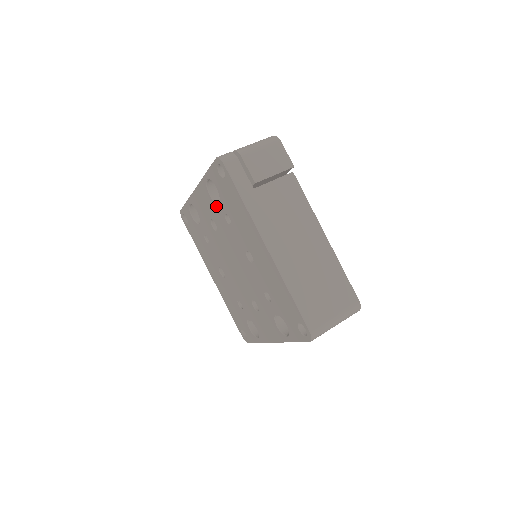
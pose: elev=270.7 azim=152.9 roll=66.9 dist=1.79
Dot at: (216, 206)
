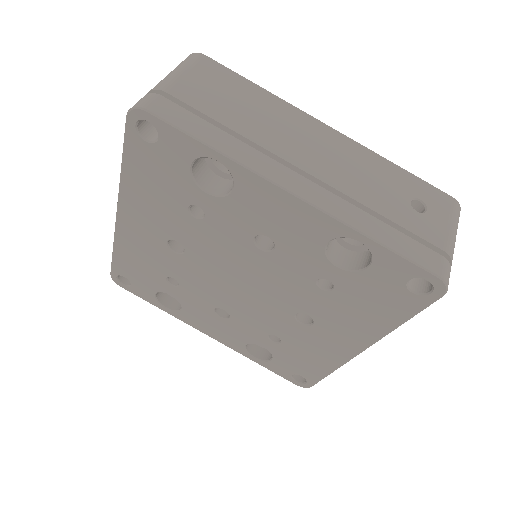
Dot at: (321, 259)
